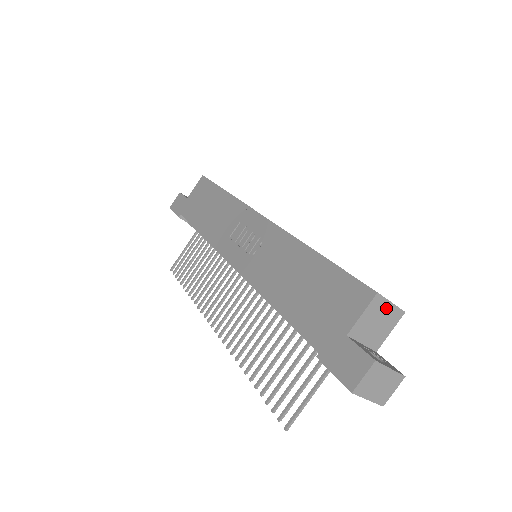
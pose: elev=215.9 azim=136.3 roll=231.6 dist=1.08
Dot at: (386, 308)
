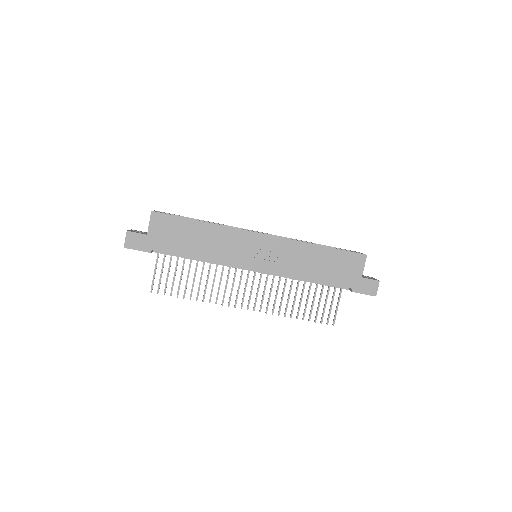
Dot at: occluded
